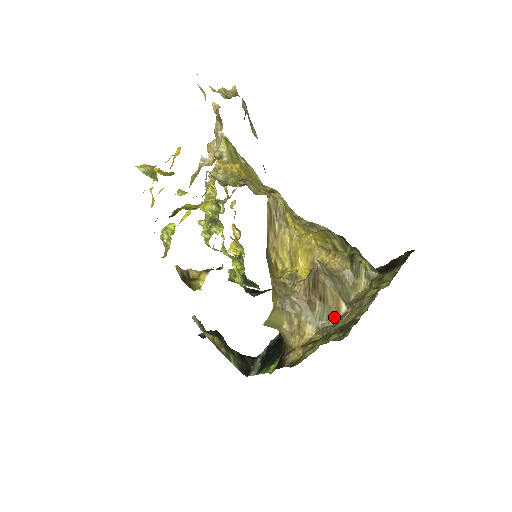
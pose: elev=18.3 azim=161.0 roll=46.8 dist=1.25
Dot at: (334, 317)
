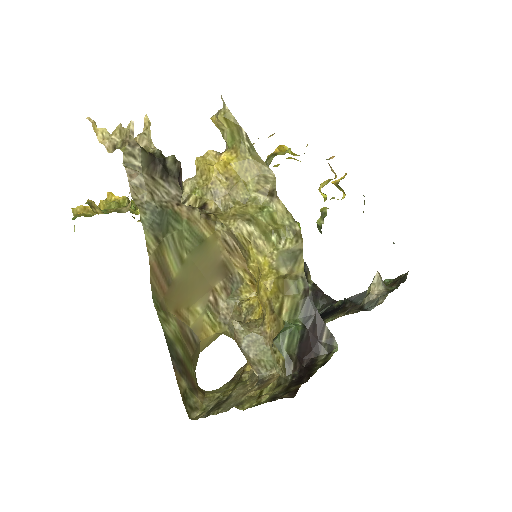
Dot at: occluded
